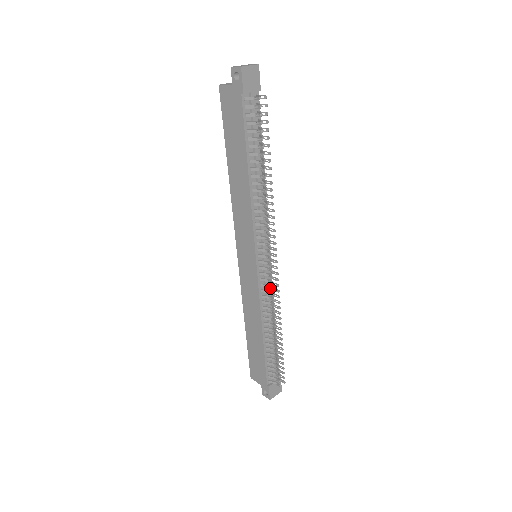
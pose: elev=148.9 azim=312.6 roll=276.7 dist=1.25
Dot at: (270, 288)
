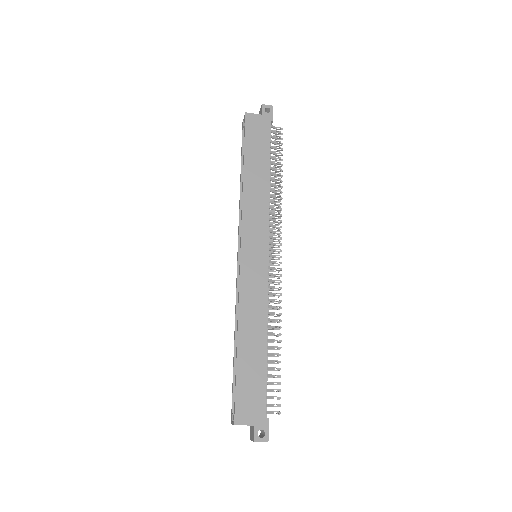
Dot at: (278, 282)
